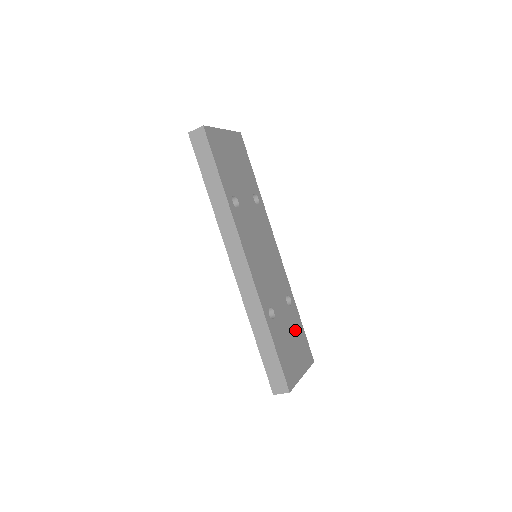
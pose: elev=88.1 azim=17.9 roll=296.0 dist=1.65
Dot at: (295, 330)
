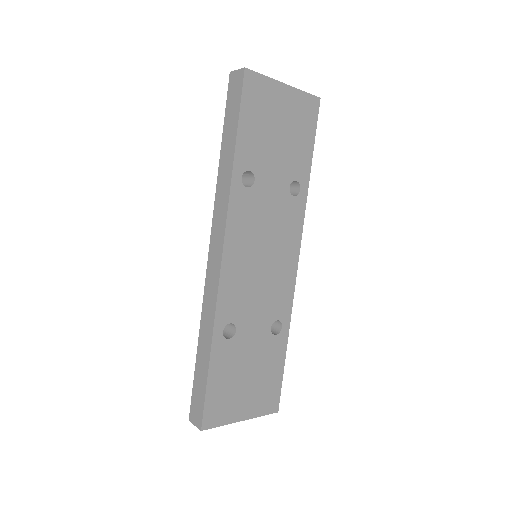
Dot at: (265, 365)
